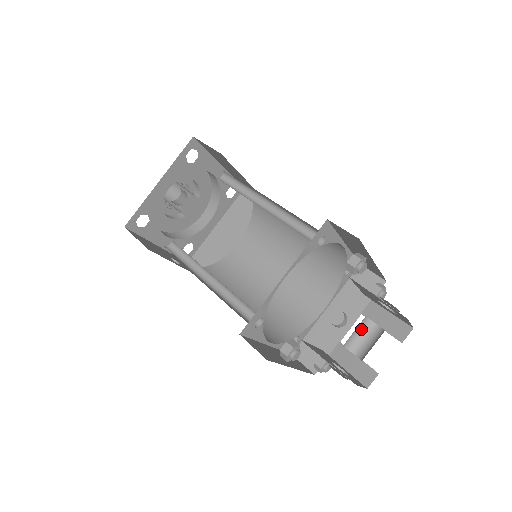
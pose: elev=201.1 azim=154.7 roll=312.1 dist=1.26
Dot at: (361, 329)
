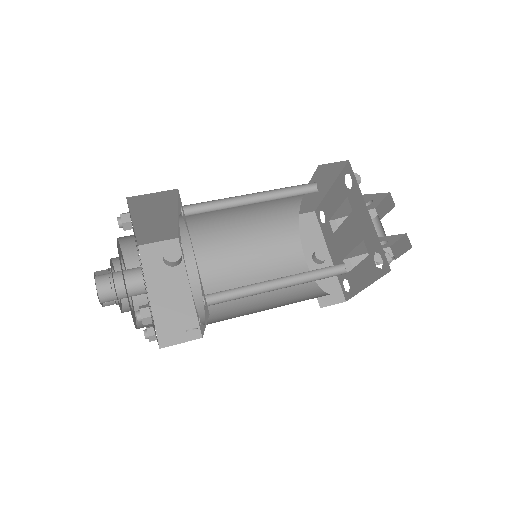
Dot at: occluded
